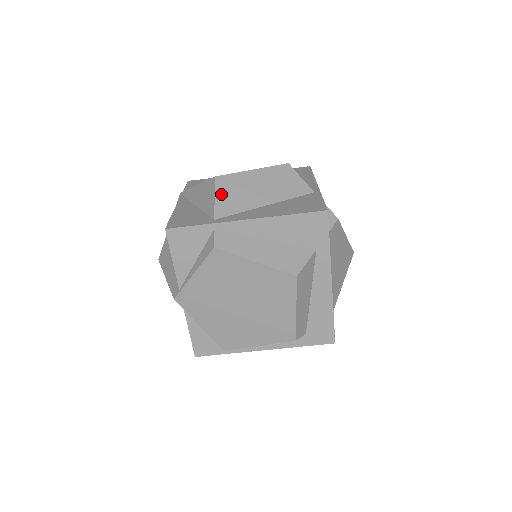
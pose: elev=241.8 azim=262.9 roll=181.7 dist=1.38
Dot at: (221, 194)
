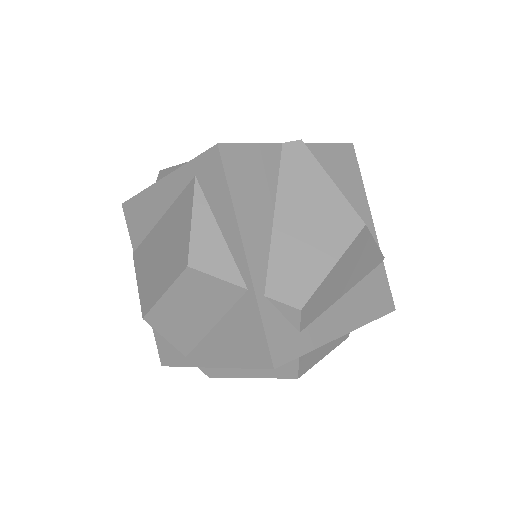
Dot at: (166, 333)
